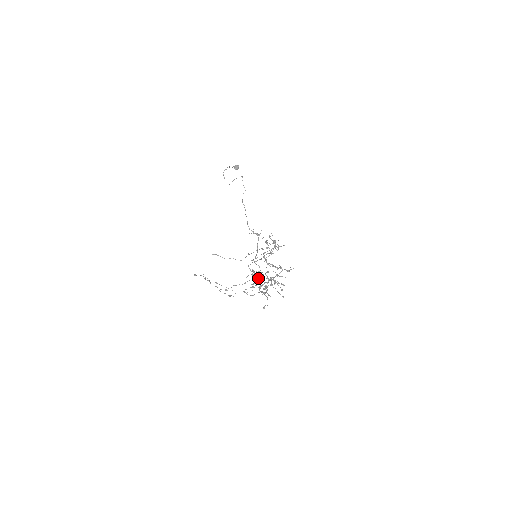
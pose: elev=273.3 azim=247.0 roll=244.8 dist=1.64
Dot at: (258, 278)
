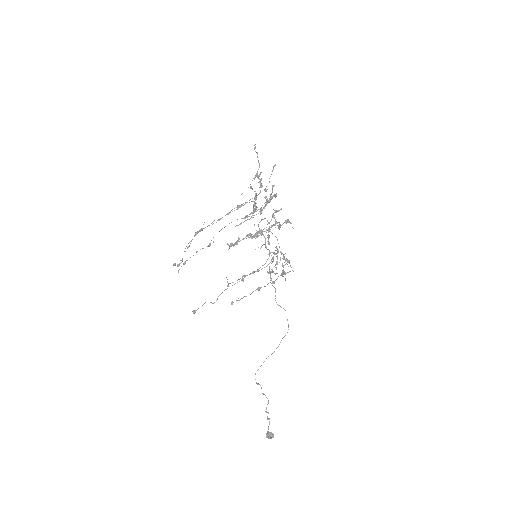
Dot at: occluded
